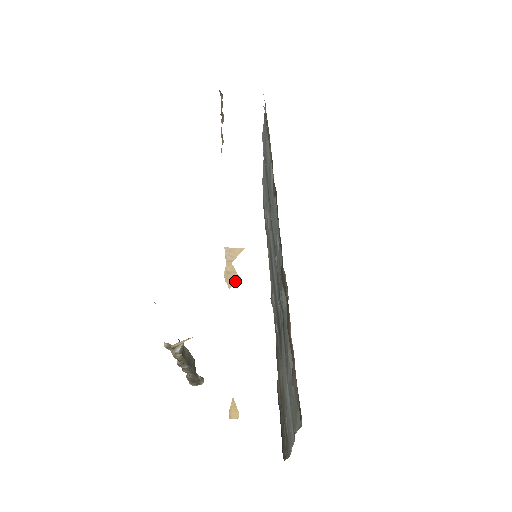
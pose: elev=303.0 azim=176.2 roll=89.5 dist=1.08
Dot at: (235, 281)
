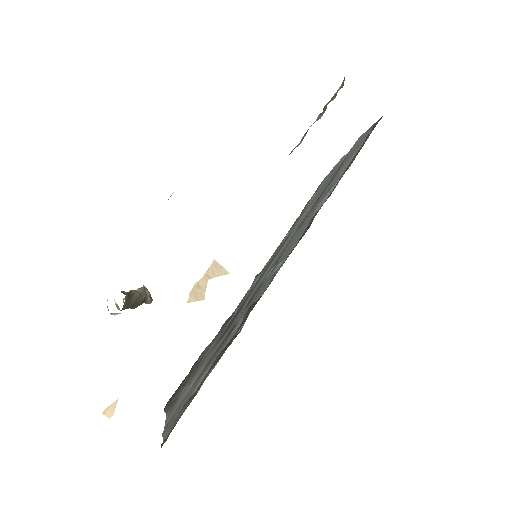
Dot at: (198, 299)
